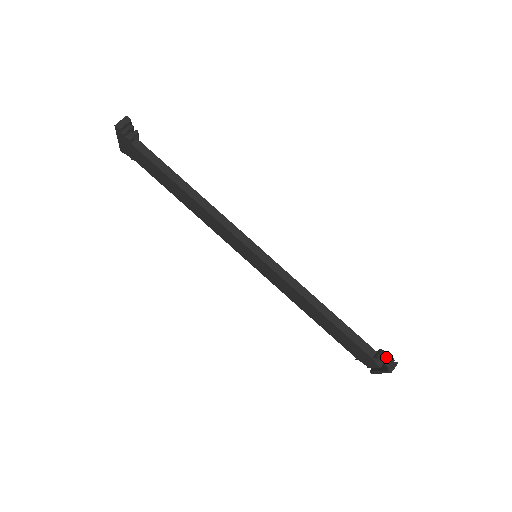
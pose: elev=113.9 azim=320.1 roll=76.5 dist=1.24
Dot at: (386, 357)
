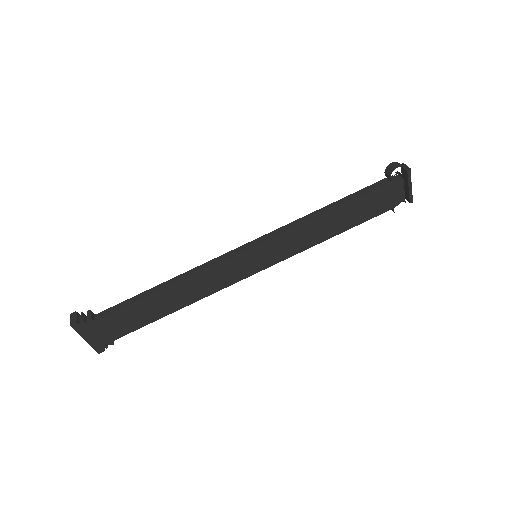
Dot at: (392, 166)
